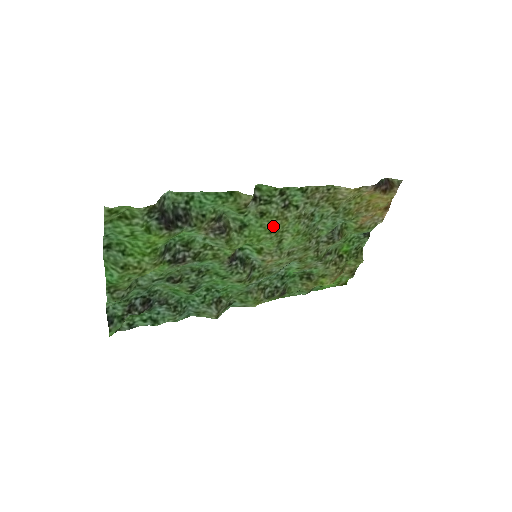
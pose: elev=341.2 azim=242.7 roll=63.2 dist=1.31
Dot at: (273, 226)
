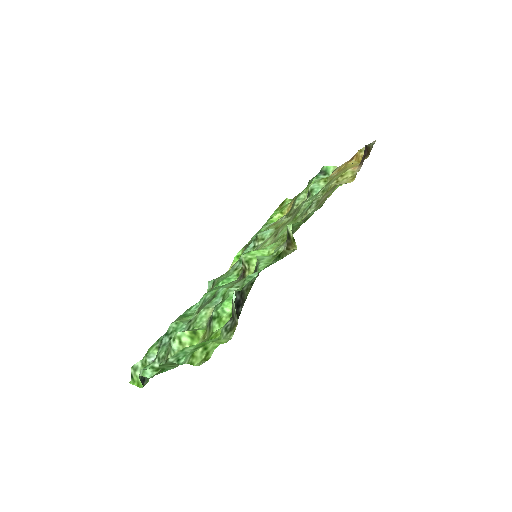
Dot at: occluded
